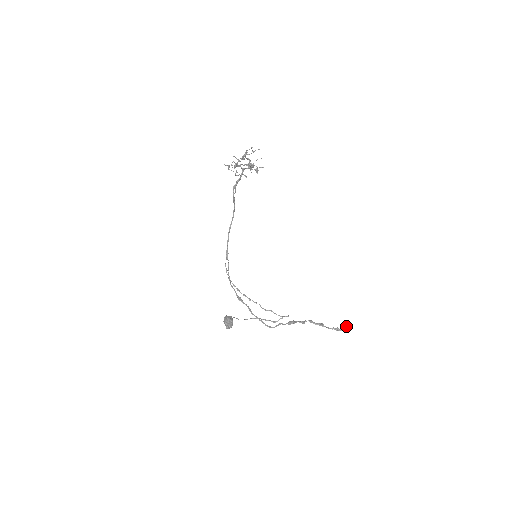
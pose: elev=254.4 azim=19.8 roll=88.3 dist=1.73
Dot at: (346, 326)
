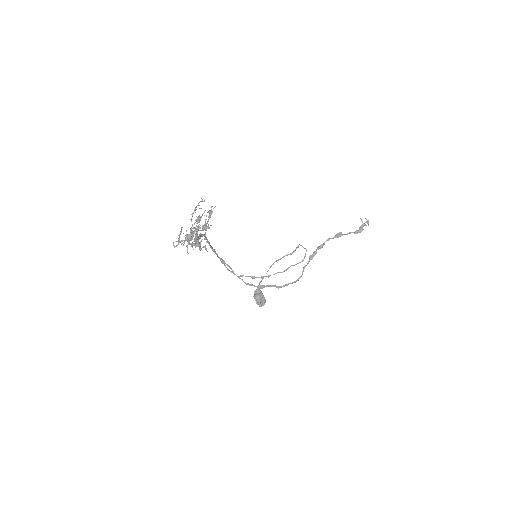
Dot at: (363, 223)
